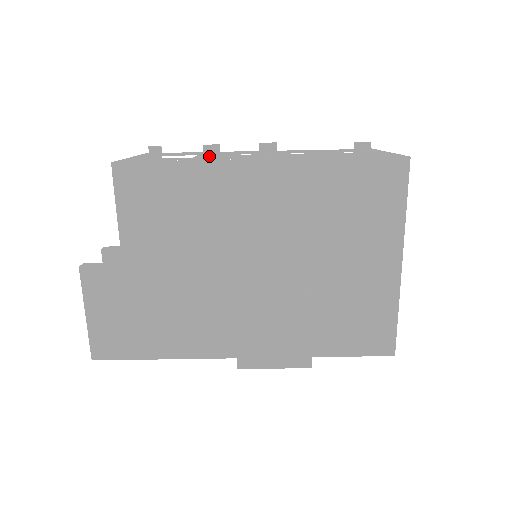
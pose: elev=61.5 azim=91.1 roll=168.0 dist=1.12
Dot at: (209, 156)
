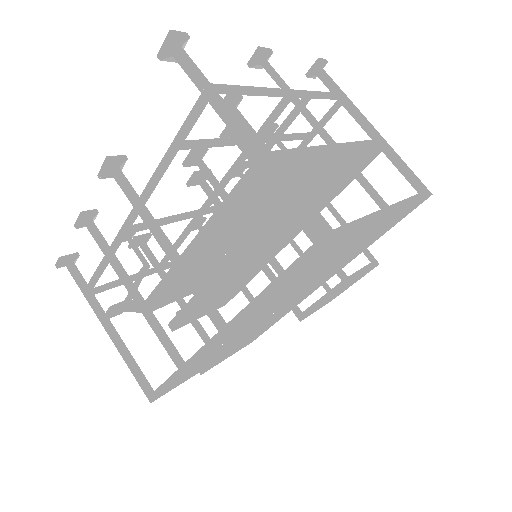
Dot at: (150, 309)
